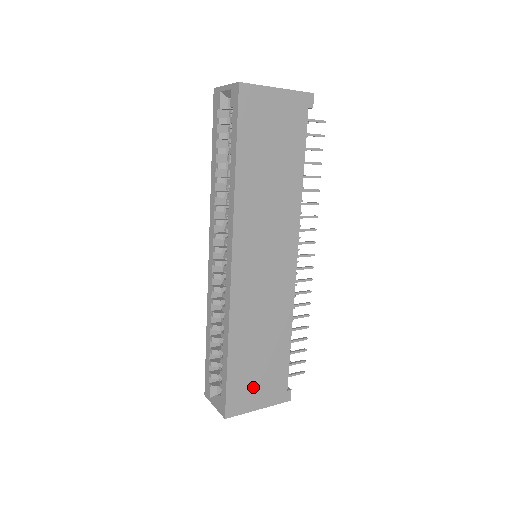
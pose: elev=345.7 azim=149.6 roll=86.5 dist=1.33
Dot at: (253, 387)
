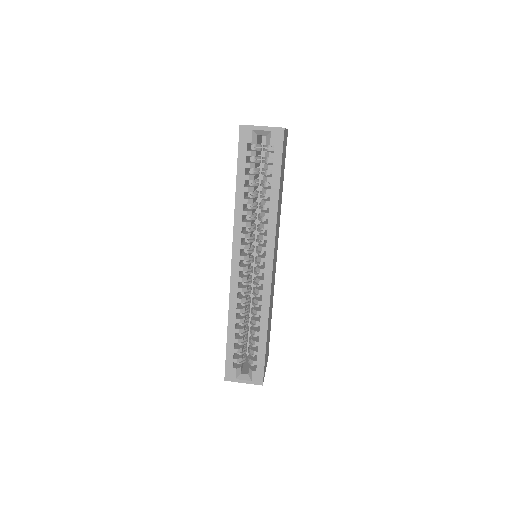
Dot at: occluded
